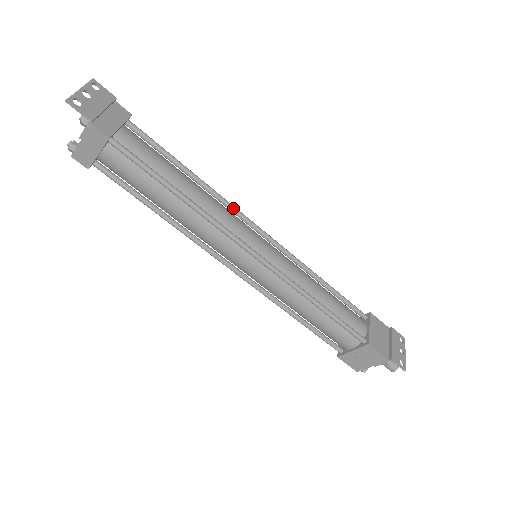
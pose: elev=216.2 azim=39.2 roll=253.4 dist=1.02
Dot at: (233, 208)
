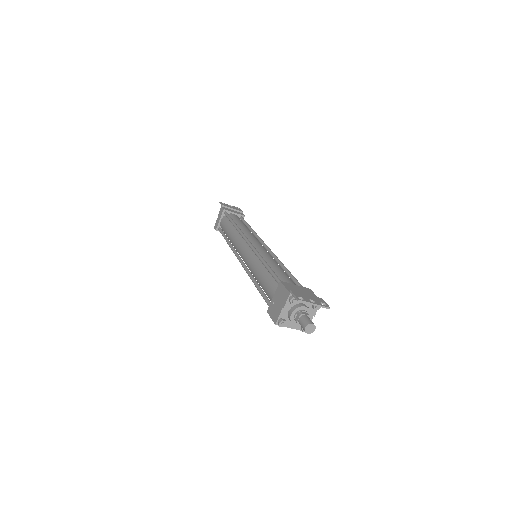
Dot at: (259, 238)
